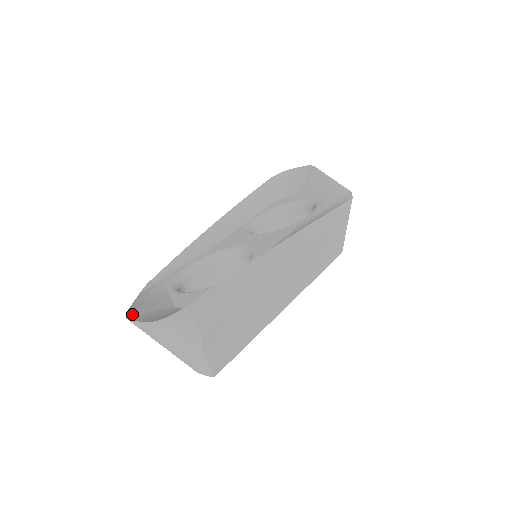
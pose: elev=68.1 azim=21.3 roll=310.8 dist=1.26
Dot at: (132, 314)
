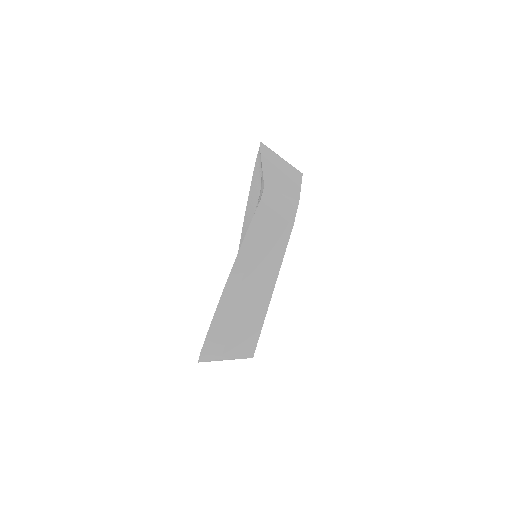
Dot at: occluded
